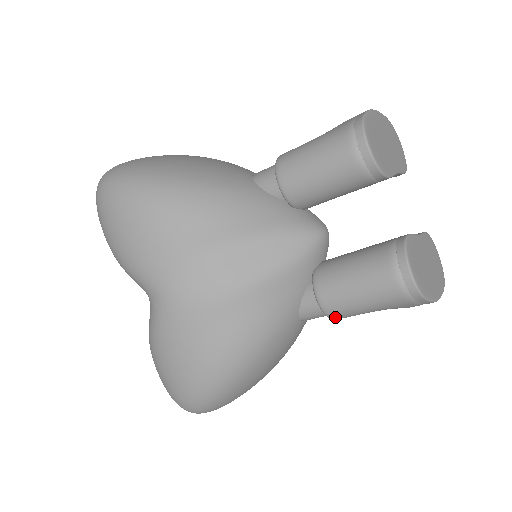
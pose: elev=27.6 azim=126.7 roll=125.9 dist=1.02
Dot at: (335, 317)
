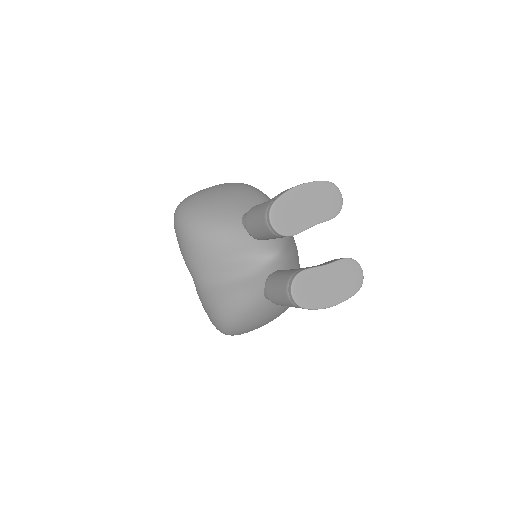
Dot at: occluded
